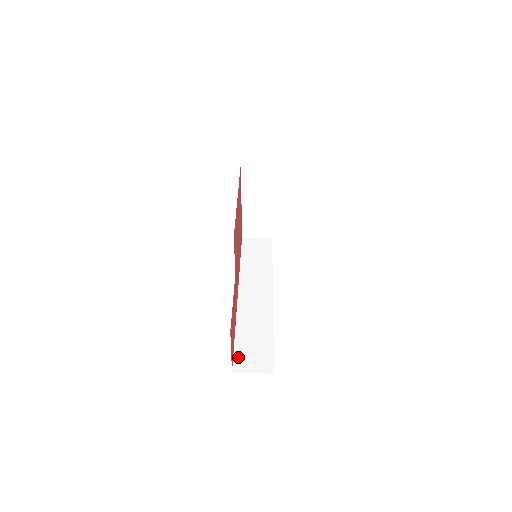
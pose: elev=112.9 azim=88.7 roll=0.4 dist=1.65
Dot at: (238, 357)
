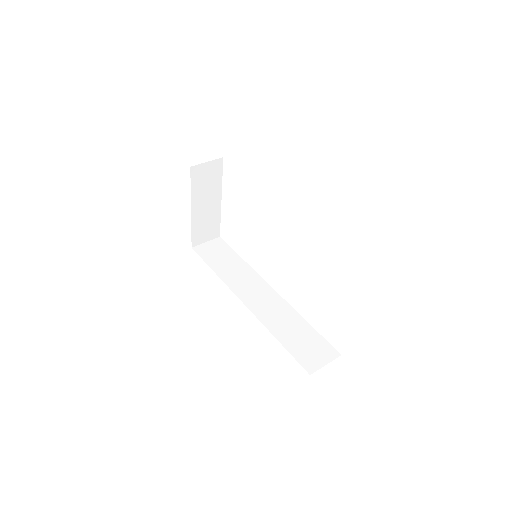
Dot at: (301, 359)
